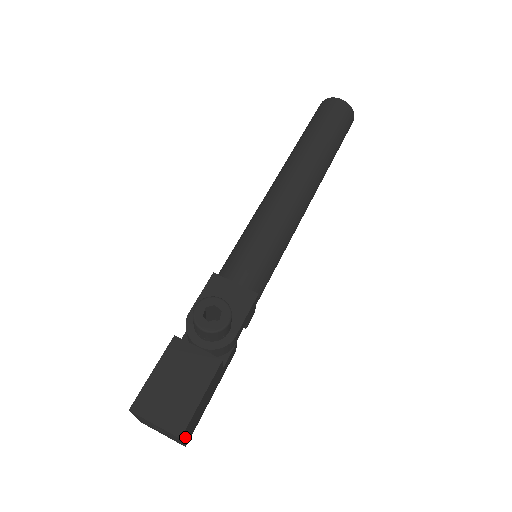
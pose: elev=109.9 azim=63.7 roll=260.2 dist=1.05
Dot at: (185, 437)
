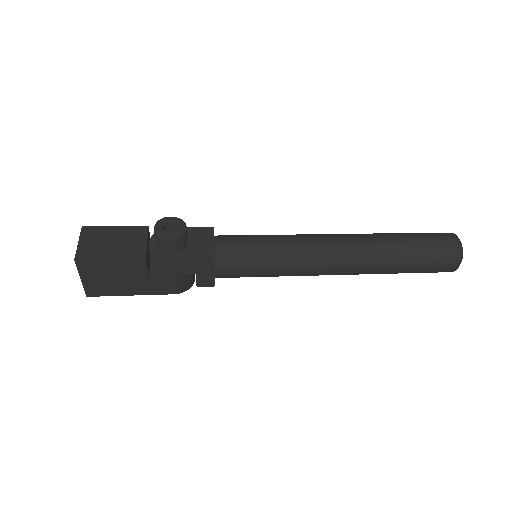
Dot at: (84, 275)
